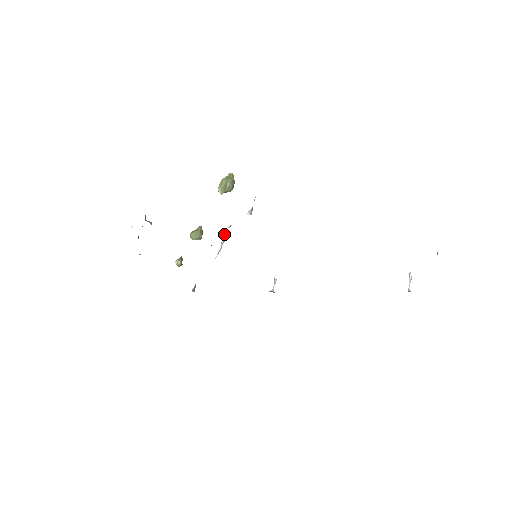
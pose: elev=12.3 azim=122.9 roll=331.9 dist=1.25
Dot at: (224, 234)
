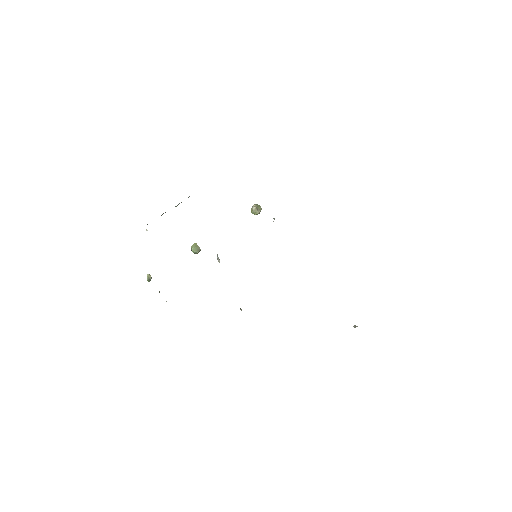
Dot at: occluded
